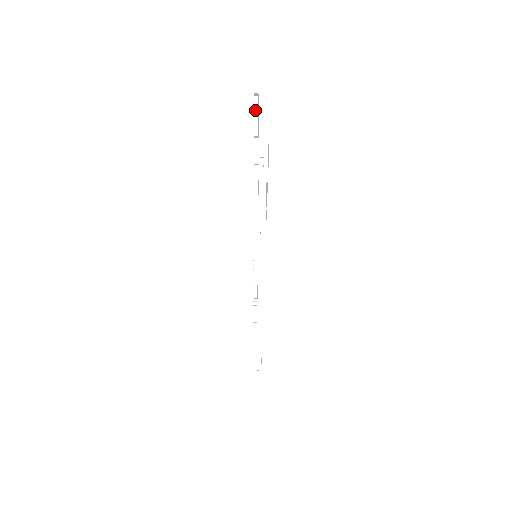
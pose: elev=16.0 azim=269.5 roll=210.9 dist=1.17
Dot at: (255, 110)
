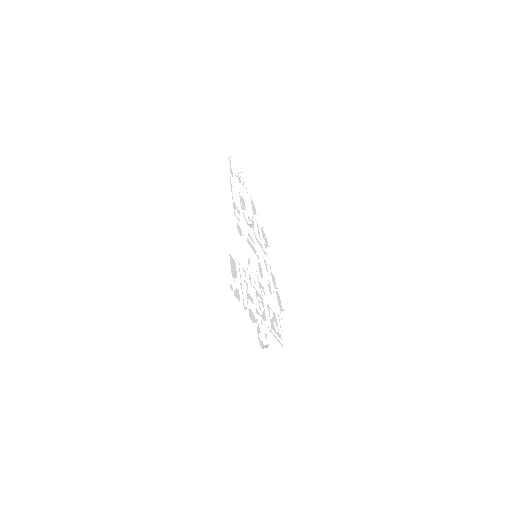
Dot at: (257, 214)
